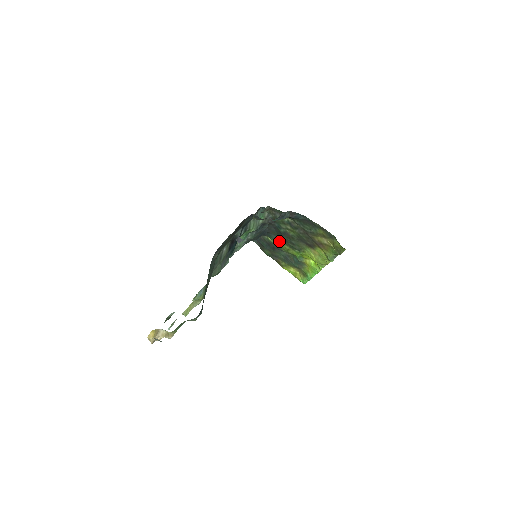
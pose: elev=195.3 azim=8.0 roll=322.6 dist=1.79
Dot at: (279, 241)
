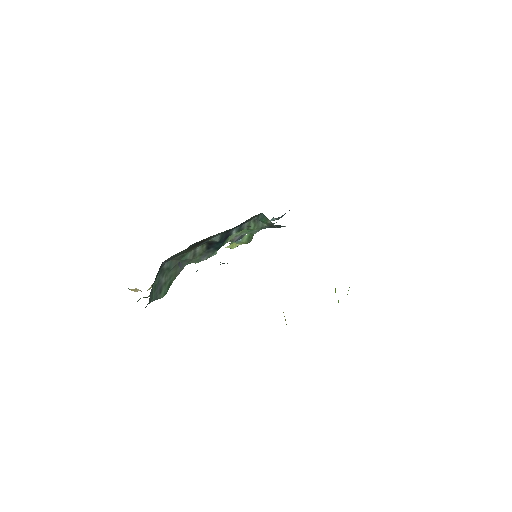
Dot at: occluded
